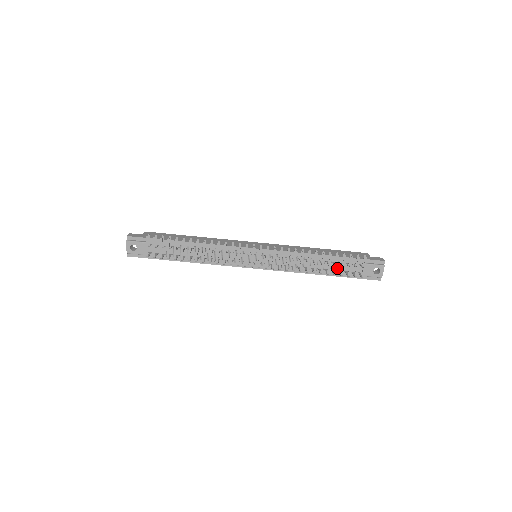
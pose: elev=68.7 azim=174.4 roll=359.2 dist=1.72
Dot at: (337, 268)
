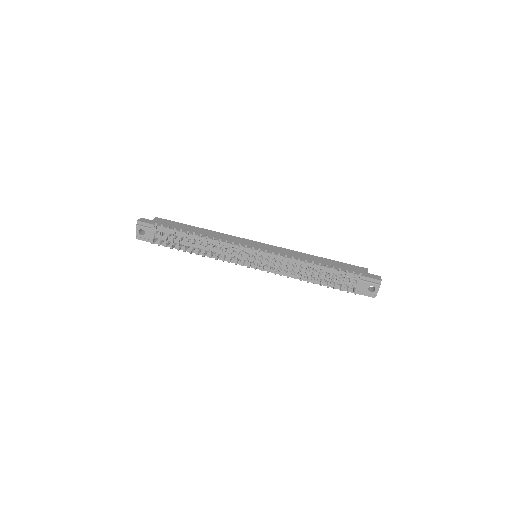
Dot at: (333, 280)
